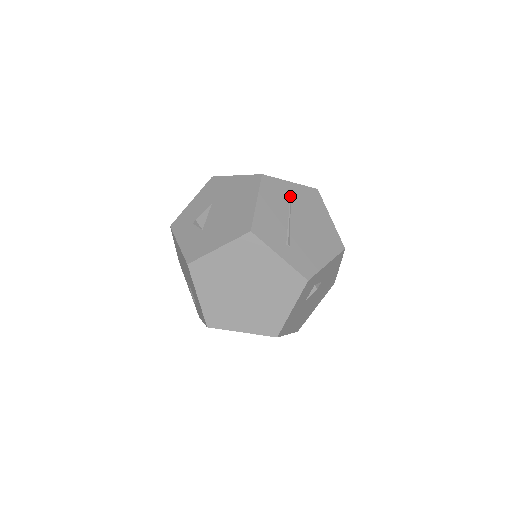
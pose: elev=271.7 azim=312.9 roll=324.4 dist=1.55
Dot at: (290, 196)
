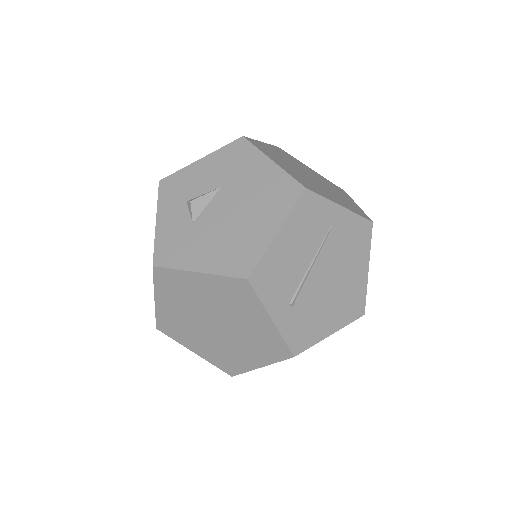
Dot at: (329, 229)
